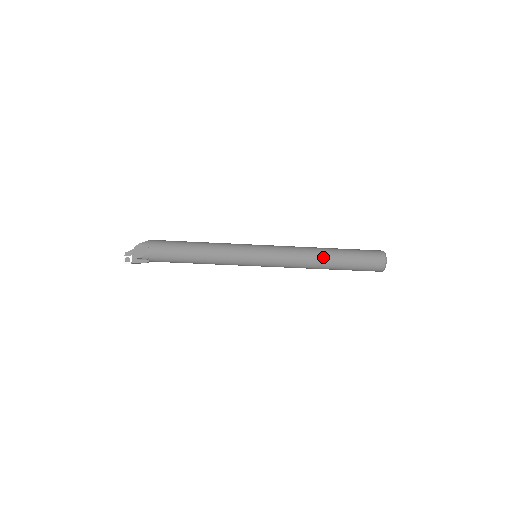
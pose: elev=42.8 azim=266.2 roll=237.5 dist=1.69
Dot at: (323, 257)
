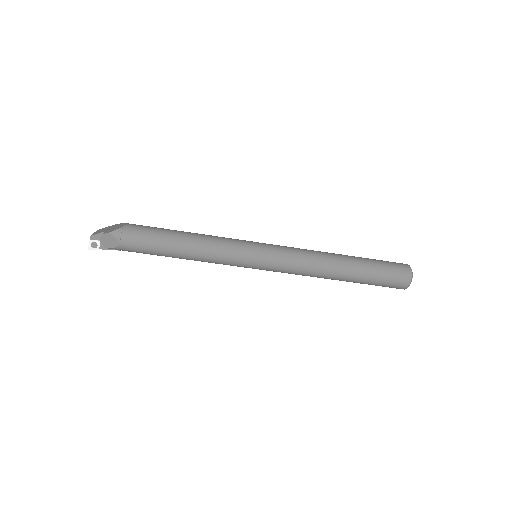
Dot at: (337, 272)
